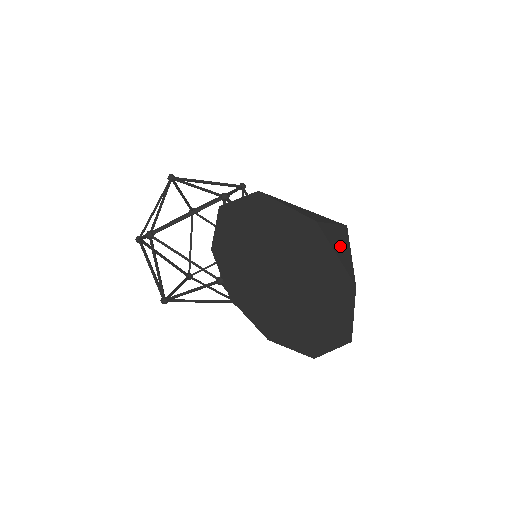
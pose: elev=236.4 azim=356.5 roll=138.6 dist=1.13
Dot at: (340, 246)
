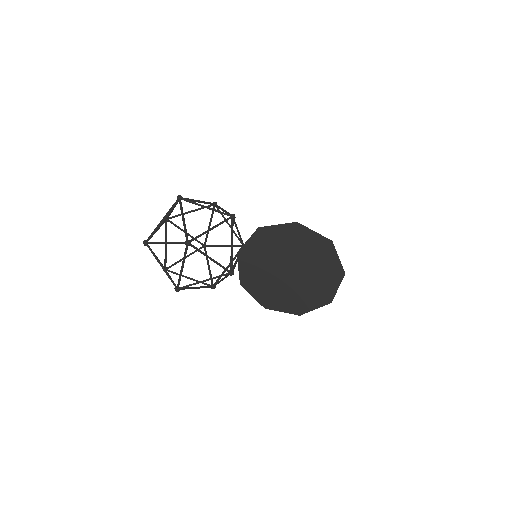
Dot at: occluded
